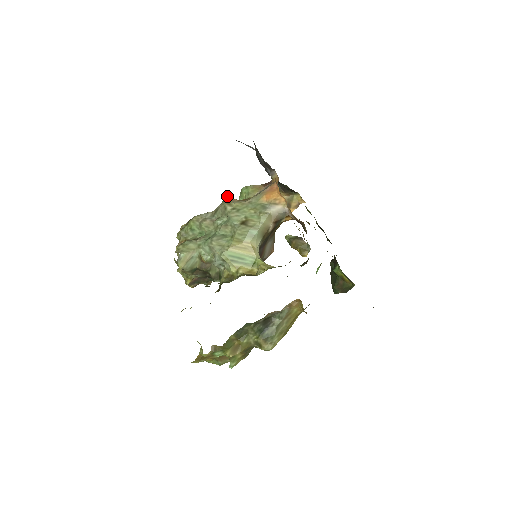
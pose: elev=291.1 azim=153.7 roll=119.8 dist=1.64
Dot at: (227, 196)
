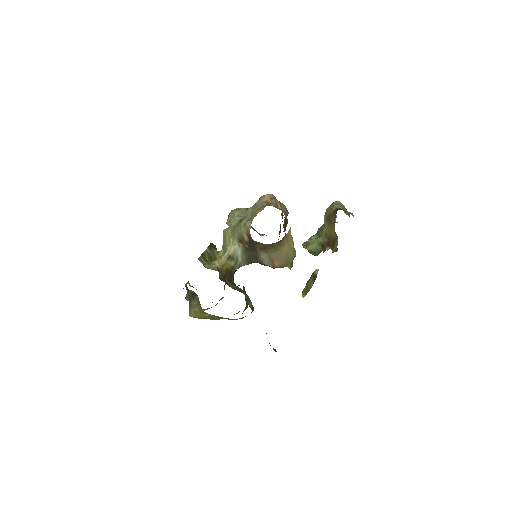
Dot at: occluded
